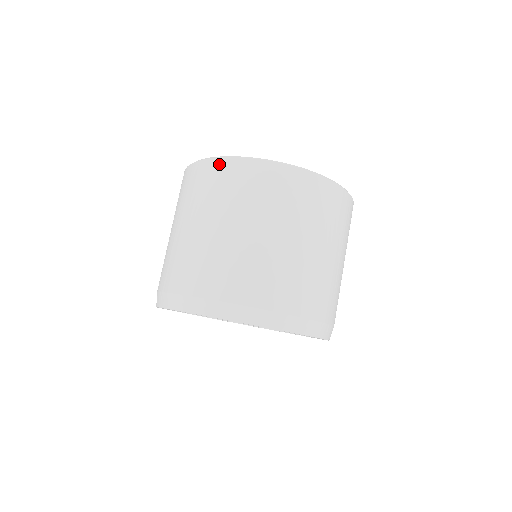
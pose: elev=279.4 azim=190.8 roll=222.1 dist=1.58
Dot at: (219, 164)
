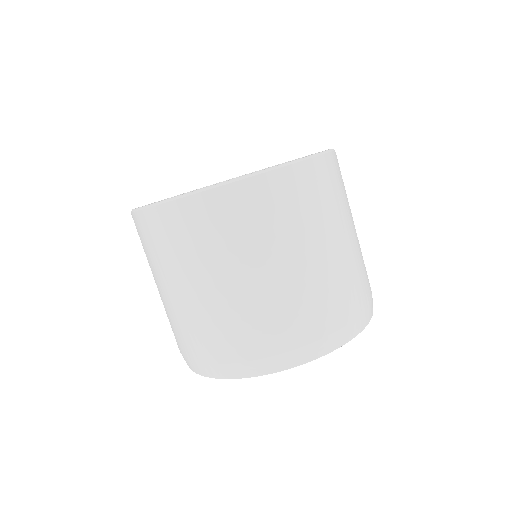
Dot at: (144, 218)
